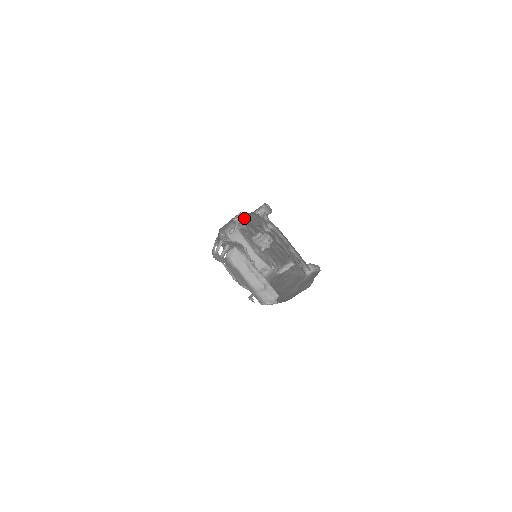
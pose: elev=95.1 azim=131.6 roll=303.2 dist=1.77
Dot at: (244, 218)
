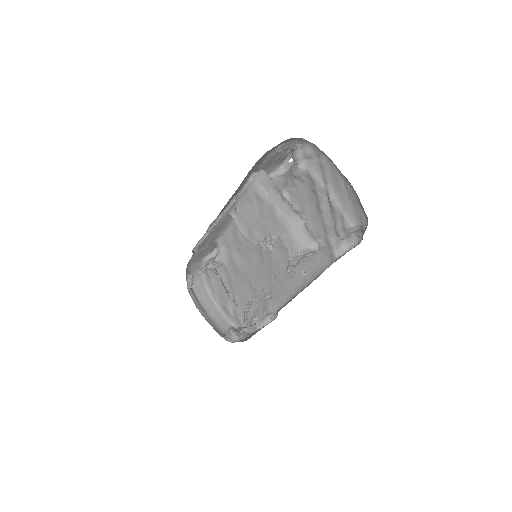
Dot at: (231, 231)
